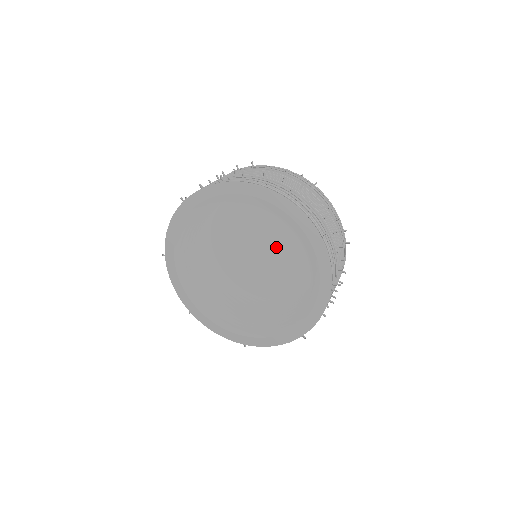
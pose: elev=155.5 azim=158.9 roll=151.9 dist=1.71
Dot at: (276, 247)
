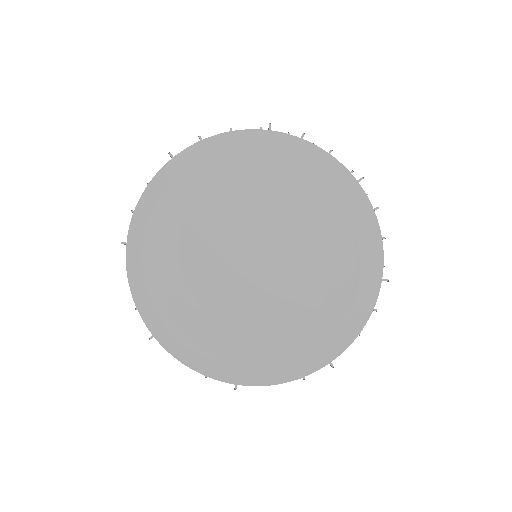
Dot at: (271, 256)
